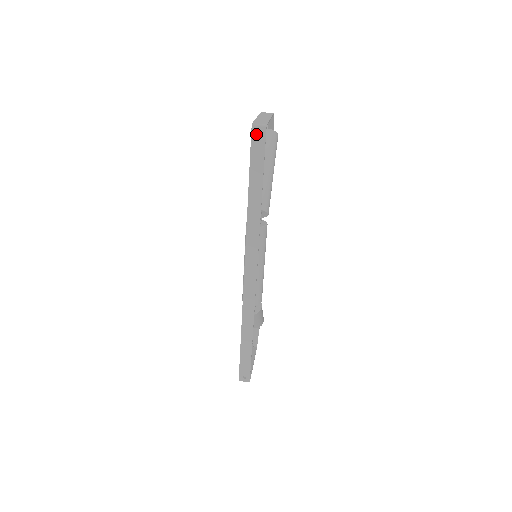
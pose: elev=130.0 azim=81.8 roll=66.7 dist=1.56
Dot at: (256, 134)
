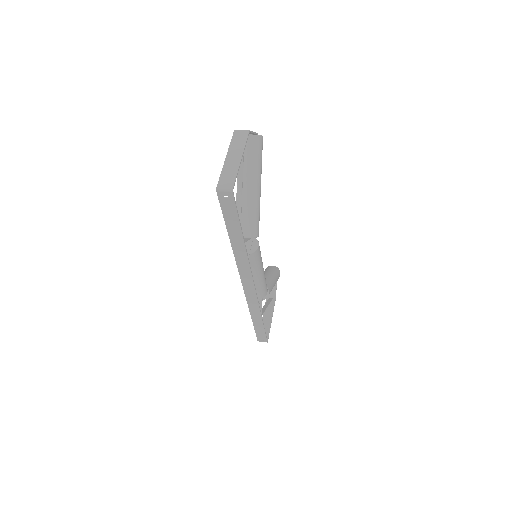
Dot at: (223, 197)
